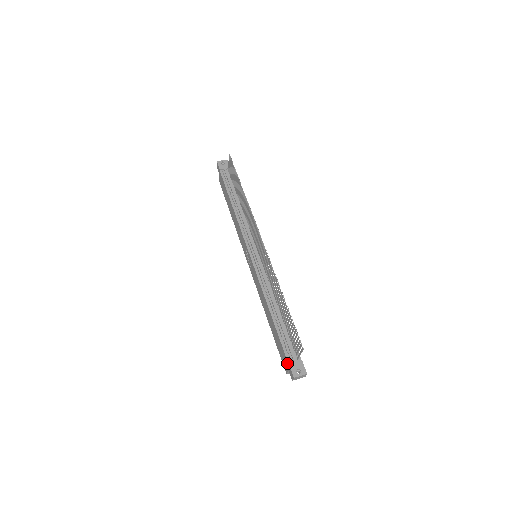
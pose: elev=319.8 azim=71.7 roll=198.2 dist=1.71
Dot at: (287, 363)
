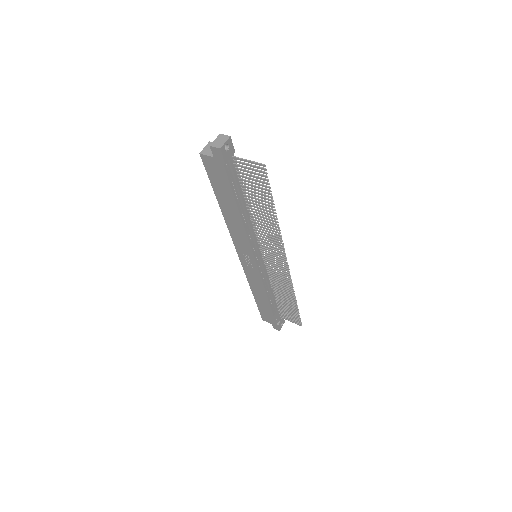
Dot at: (274, 324)
